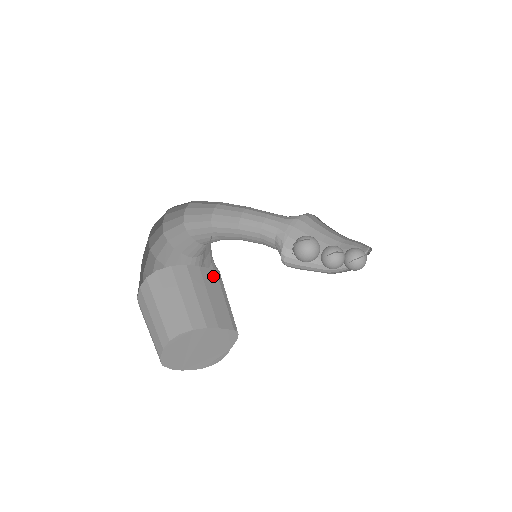
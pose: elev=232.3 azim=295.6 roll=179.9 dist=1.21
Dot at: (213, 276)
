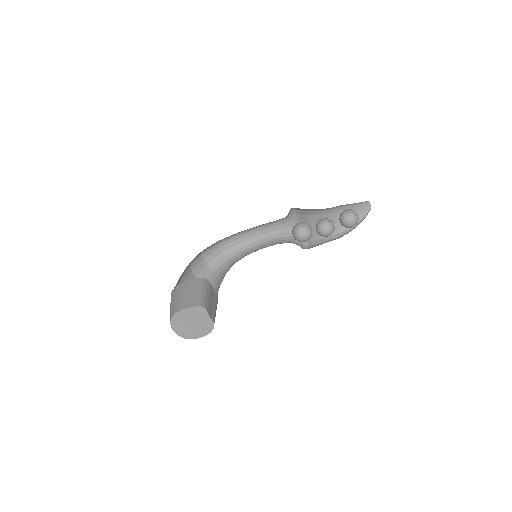
Dot at: (196, 282)
